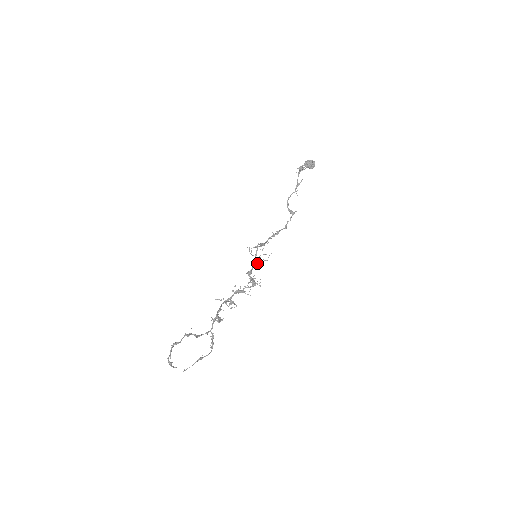
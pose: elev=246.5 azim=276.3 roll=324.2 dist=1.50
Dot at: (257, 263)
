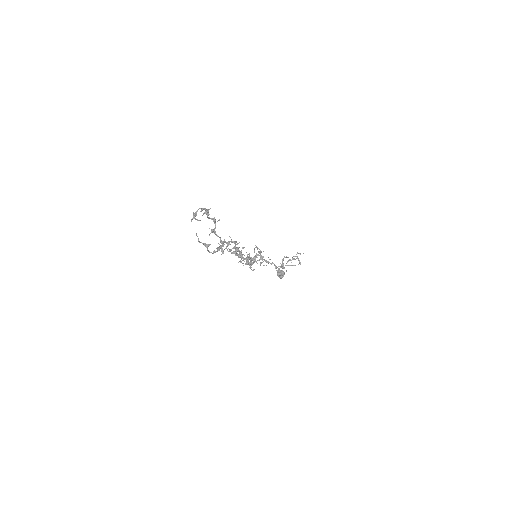
Dot at: occluded
